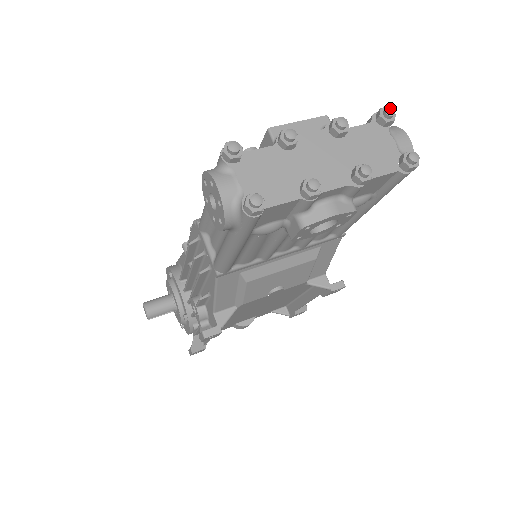
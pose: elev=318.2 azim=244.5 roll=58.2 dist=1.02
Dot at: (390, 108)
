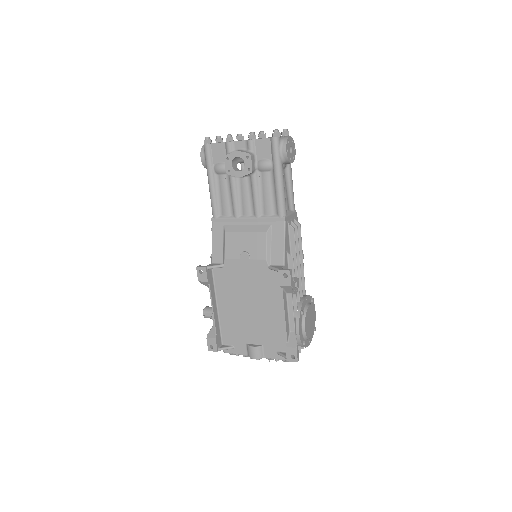
Dot at: (286, 129)
